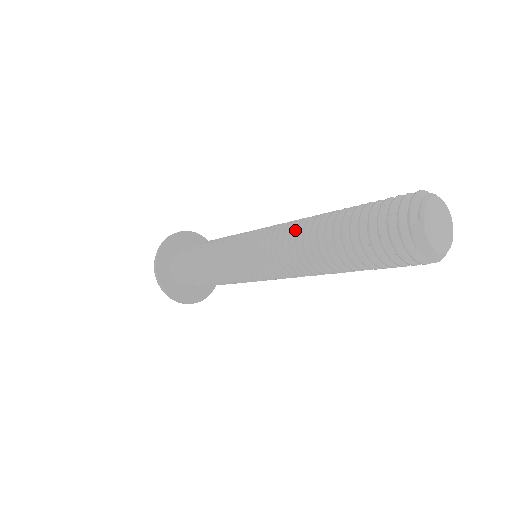
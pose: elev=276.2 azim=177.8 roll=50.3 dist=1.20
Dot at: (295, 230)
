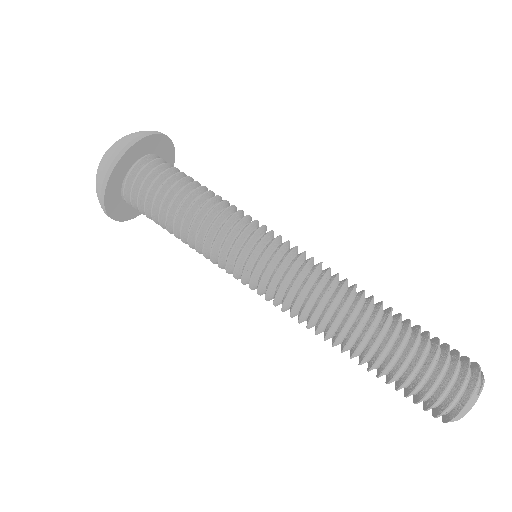
Dot at: (345, 288)
